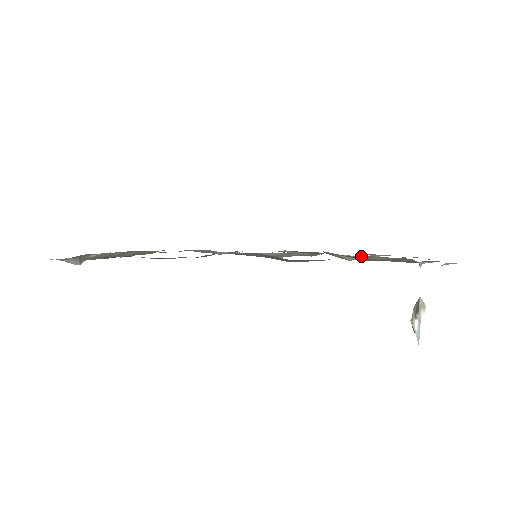
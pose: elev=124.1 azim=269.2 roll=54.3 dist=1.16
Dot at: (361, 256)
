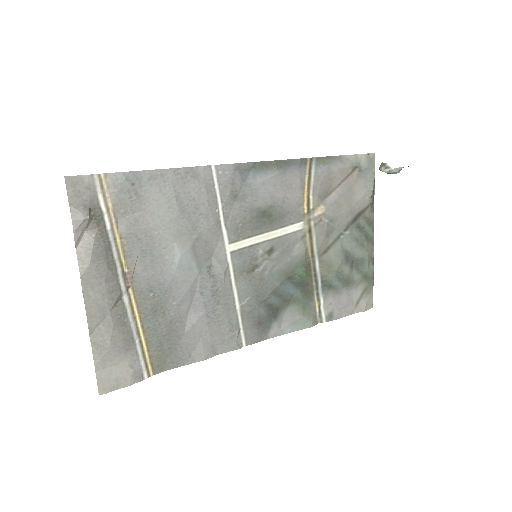
Dot at: (328, 203)
